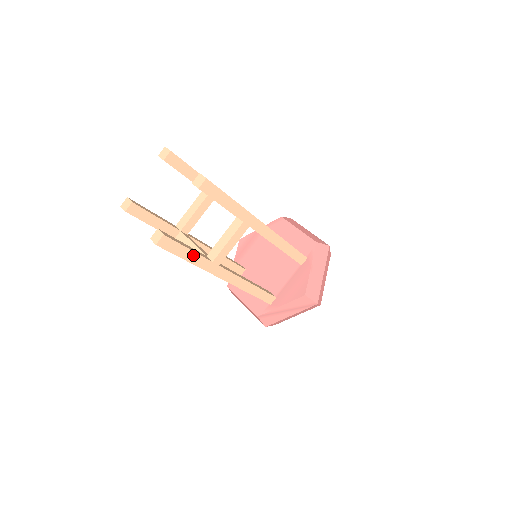
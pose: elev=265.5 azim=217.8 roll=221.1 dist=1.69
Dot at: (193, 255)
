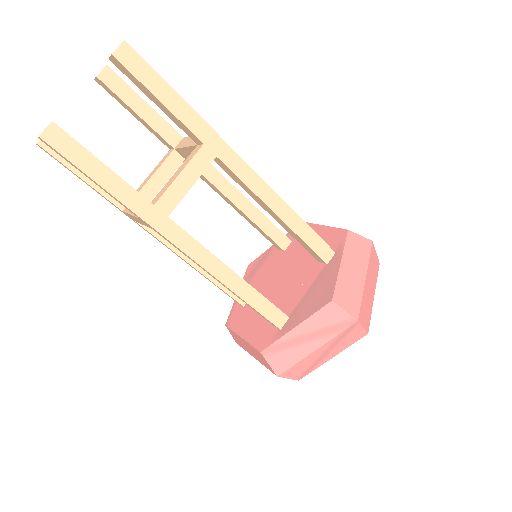
Dot at: (114, 180)
